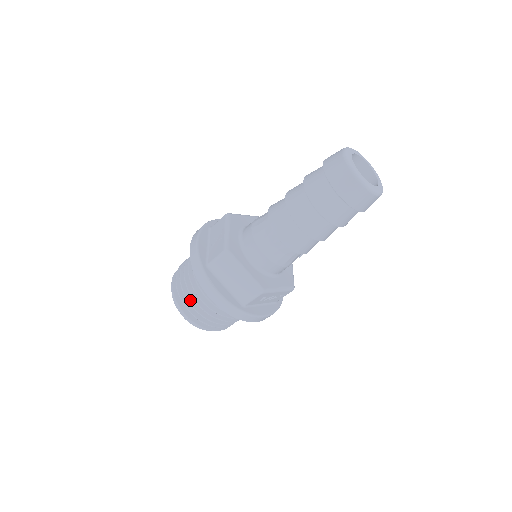
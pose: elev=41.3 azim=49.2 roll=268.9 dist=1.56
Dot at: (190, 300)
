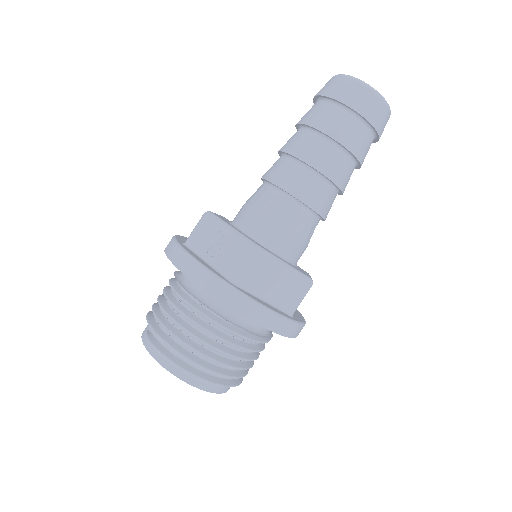
Dot at: (207, 354)
